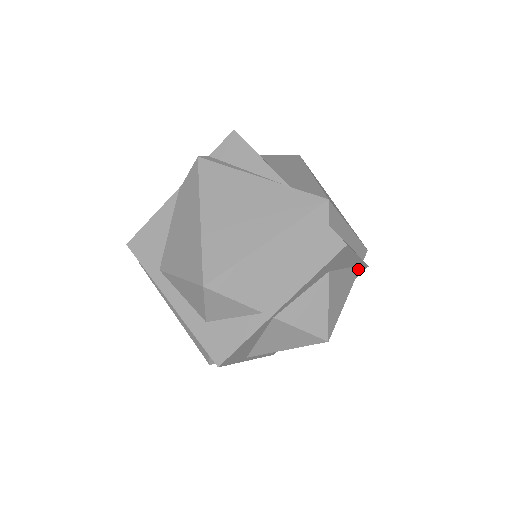
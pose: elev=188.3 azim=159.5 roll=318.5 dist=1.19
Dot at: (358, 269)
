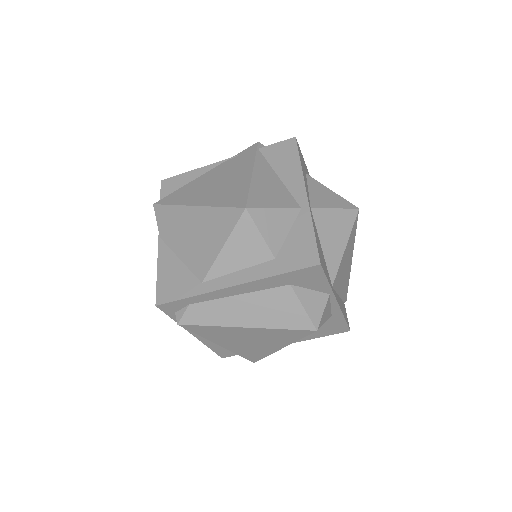
Dot at: occluded
